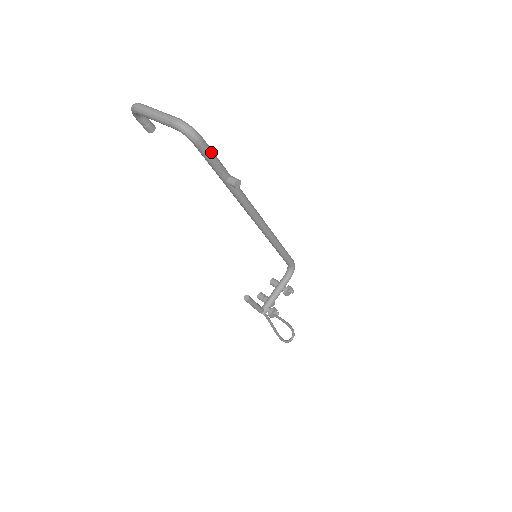
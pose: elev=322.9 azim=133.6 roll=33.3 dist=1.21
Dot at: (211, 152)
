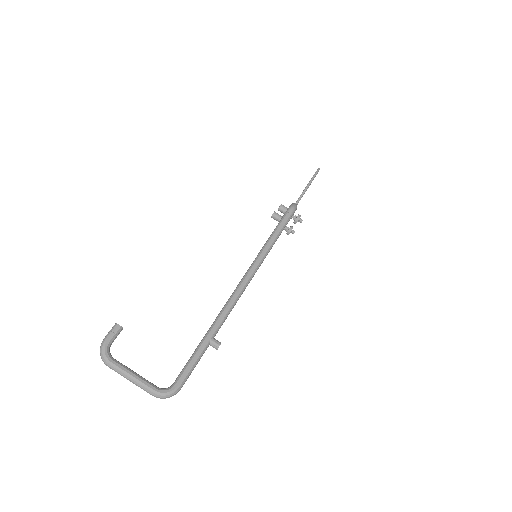
Dot at: (190, 374)
